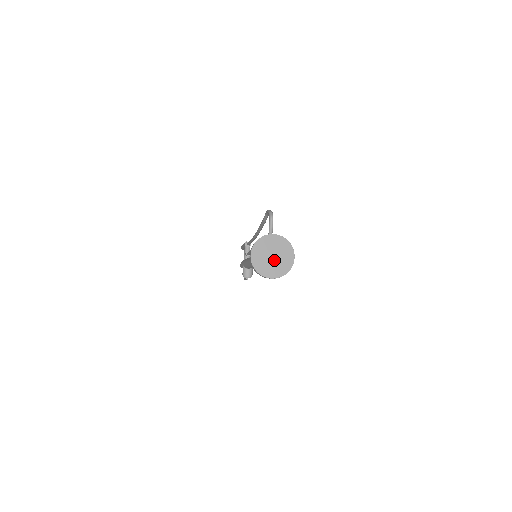
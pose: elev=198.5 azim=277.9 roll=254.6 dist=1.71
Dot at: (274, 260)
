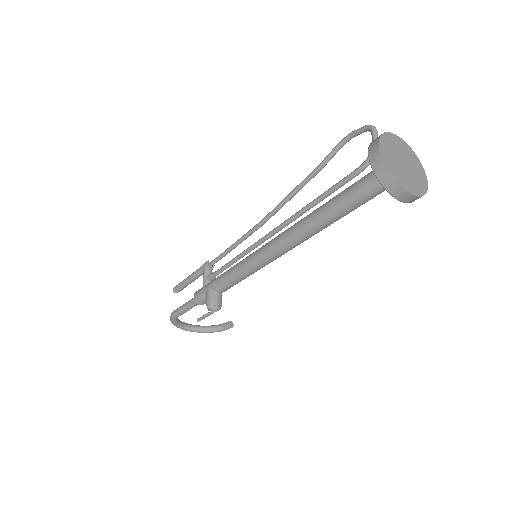
Dot at: (407, 169)
